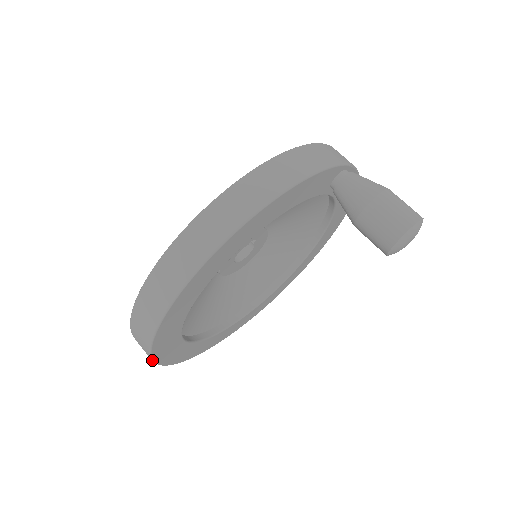
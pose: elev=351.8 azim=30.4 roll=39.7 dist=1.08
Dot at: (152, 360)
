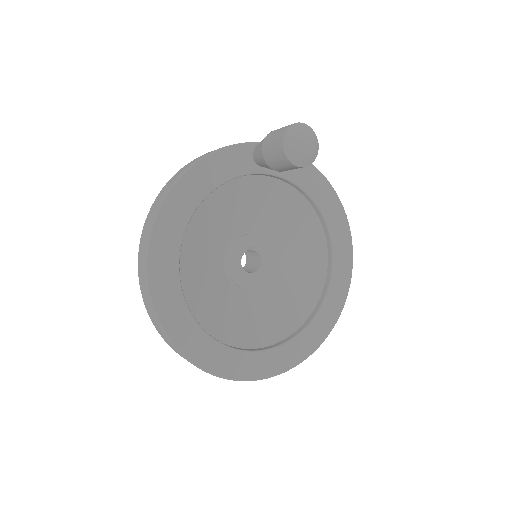
Dot at: (185, 358)
